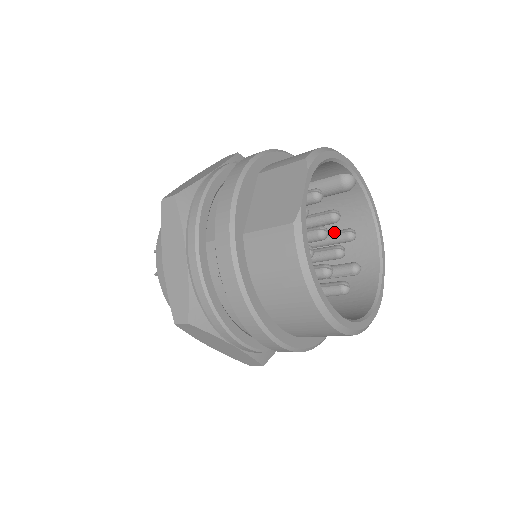
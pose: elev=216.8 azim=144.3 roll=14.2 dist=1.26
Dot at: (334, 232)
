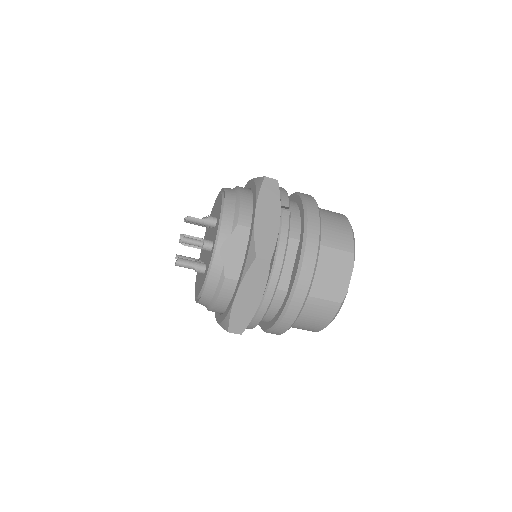
Dot at: occluded
